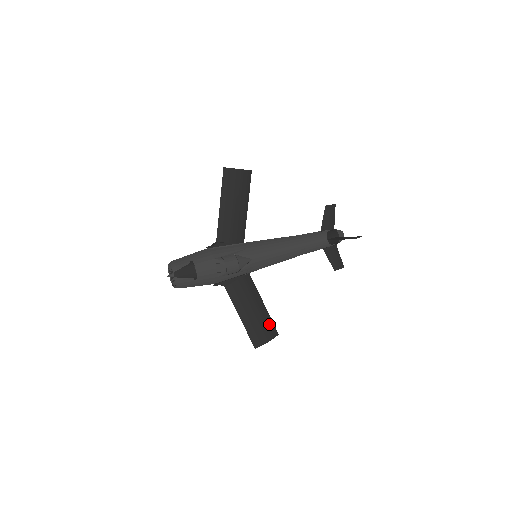
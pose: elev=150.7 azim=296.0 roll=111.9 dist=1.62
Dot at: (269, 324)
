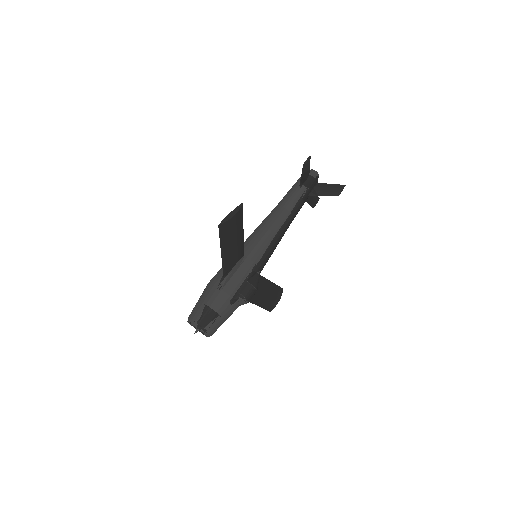
Dot at: (276, 290)
